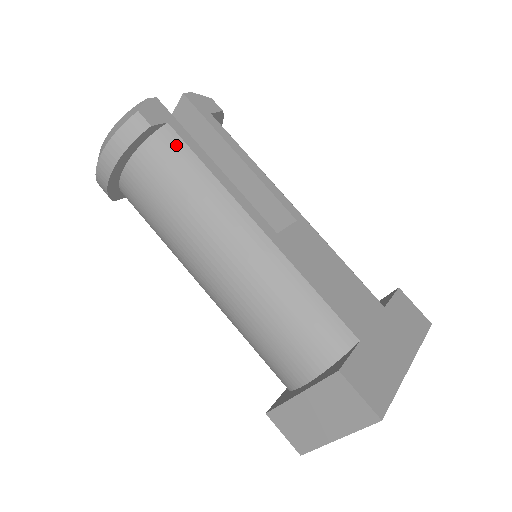
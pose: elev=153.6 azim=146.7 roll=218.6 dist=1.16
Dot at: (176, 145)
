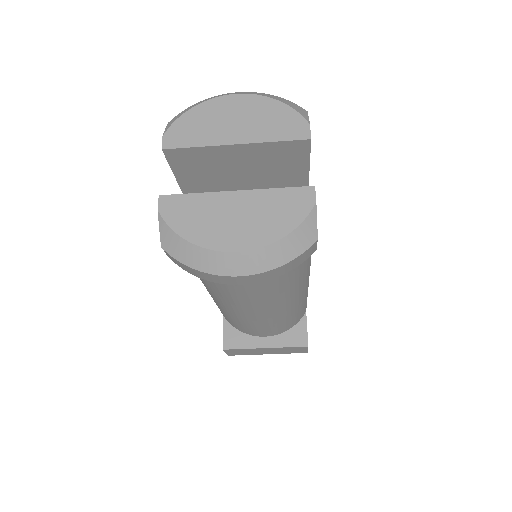
Dot at: occluded
